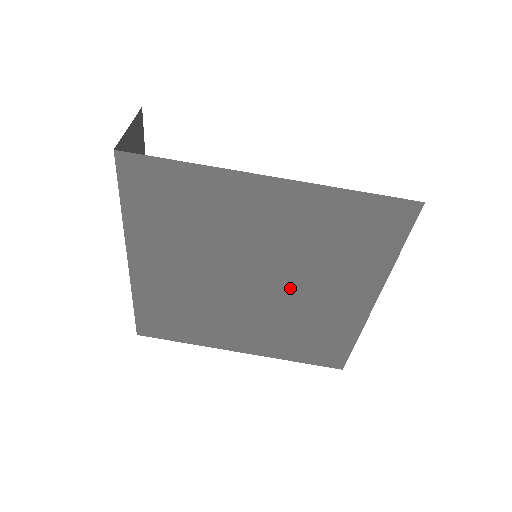
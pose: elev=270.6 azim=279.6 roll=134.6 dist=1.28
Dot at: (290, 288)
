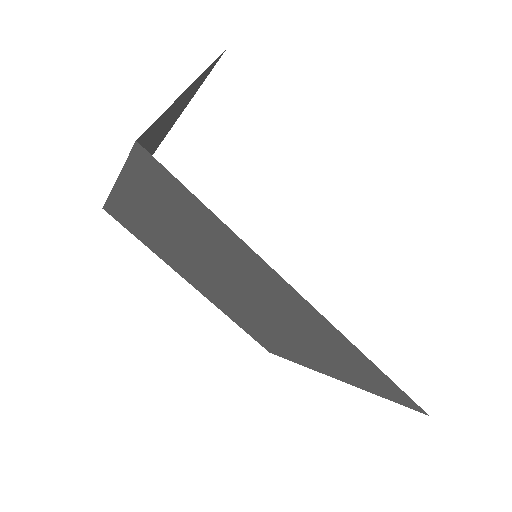
Dot at: (262, 317)
